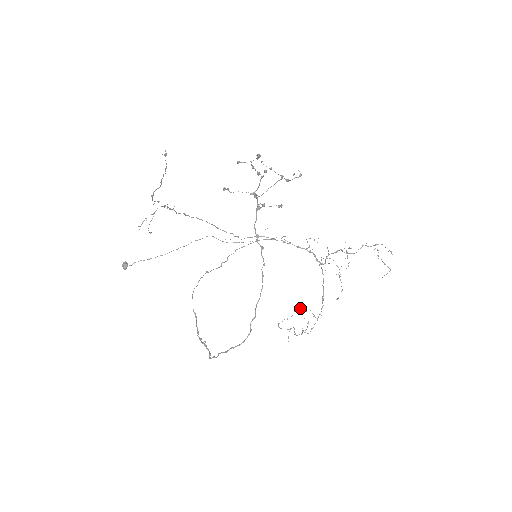
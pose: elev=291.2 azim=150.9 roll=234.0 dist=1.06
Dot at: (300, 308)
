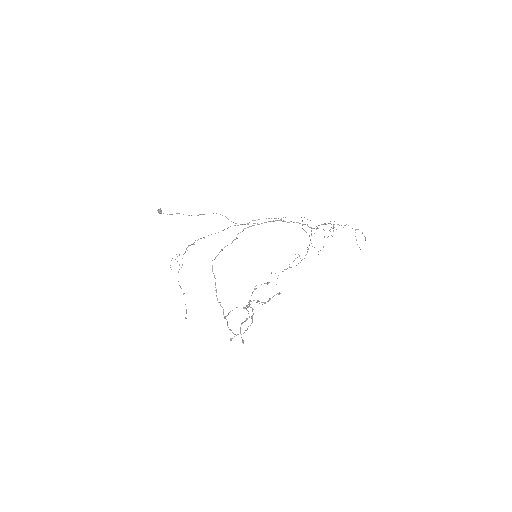
Dot at: occluded
